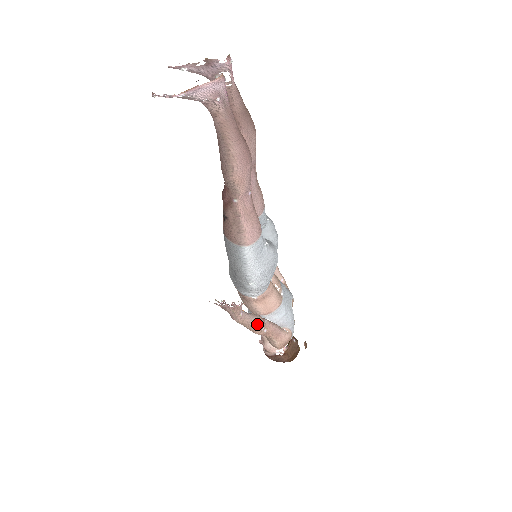
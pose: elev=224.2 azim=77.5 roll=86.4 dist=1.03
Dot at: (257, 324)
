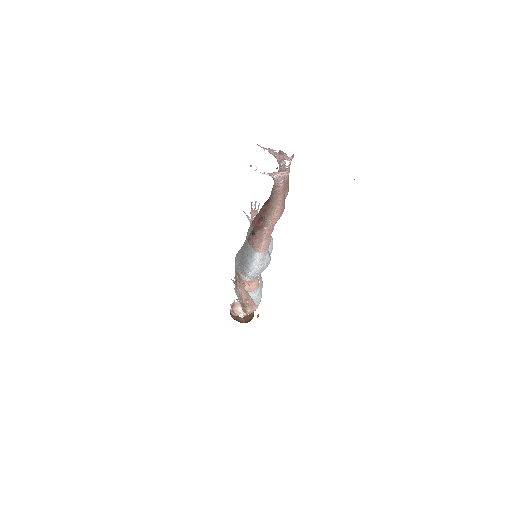
Dot at: (246, 297)
